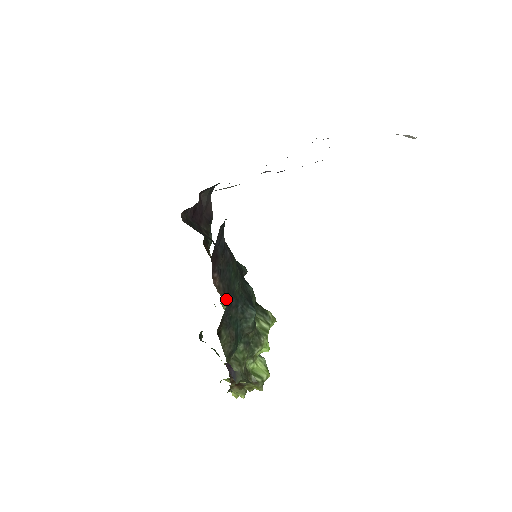
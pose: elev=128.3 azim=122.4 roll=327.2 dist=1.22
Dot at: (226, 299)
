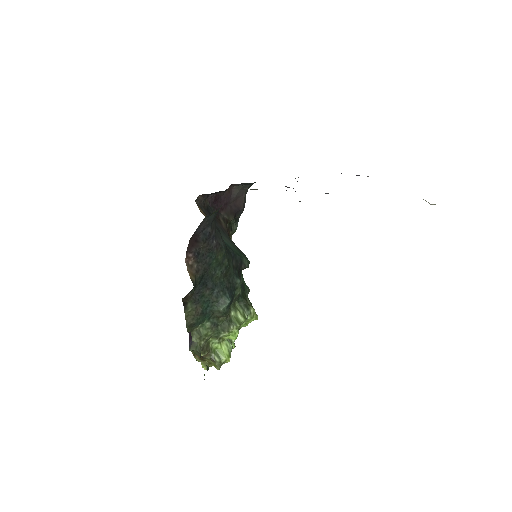
Dot at: (198, 279)
